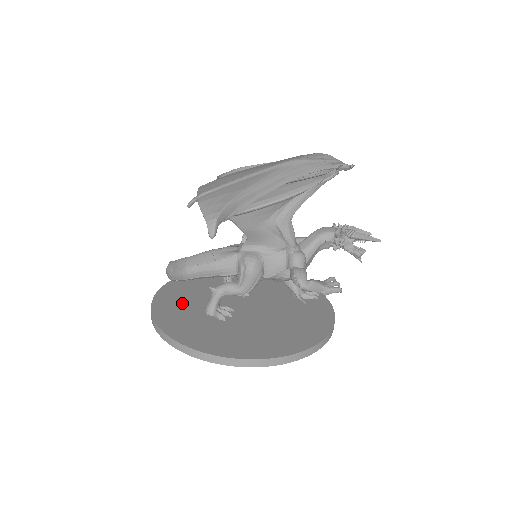
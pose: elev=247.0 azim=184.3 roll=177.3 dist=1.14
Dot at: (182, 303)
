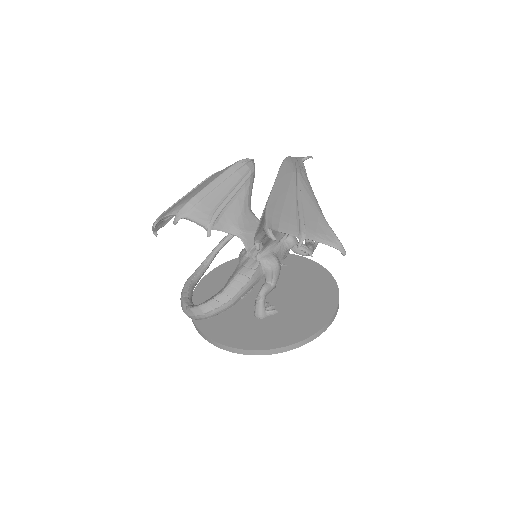
Dot at: (236, 326)
